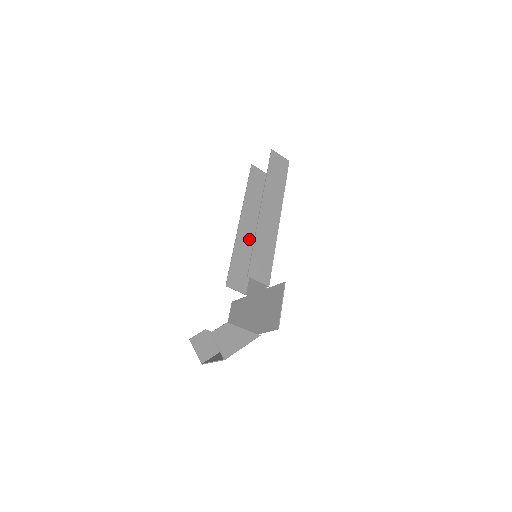
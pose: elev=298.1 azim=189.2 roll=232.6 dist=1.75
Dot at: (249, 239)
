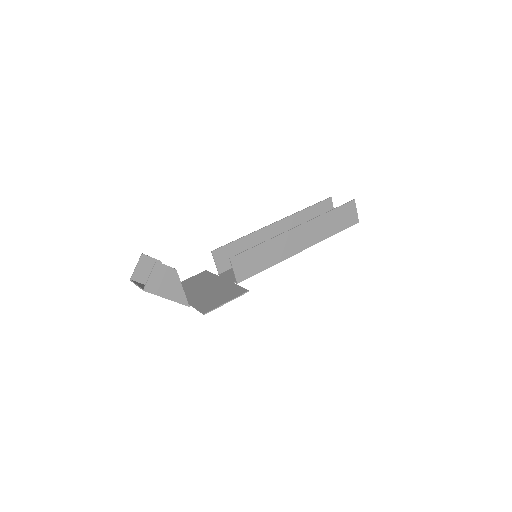
Dot at: occluded
